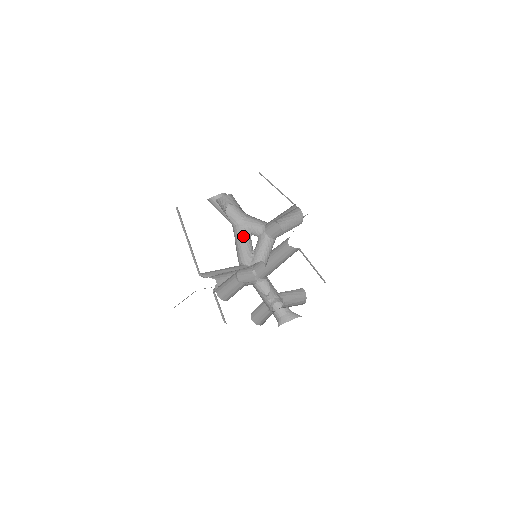
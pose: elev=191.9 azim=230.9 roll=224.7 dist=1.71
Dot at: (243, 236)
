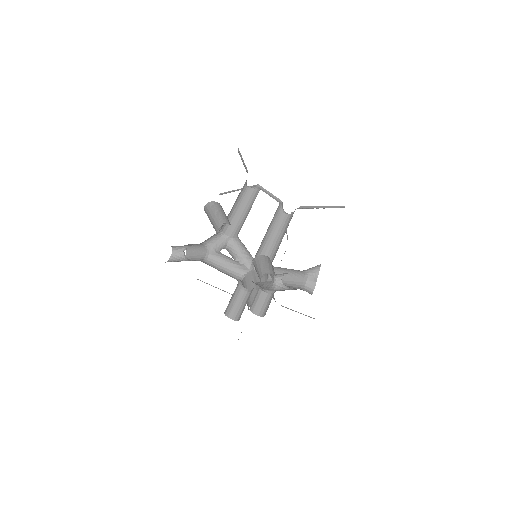
Dot at: (221, 258)
